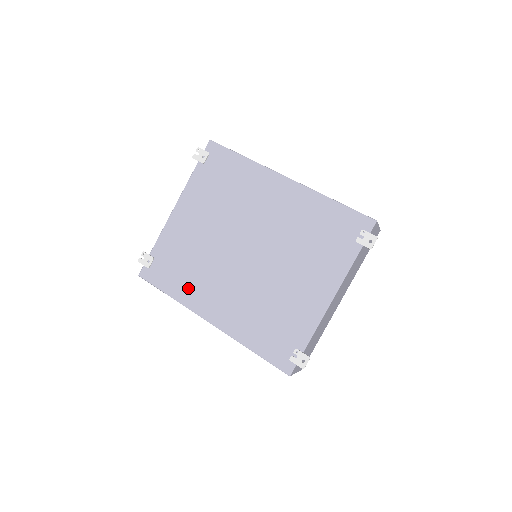
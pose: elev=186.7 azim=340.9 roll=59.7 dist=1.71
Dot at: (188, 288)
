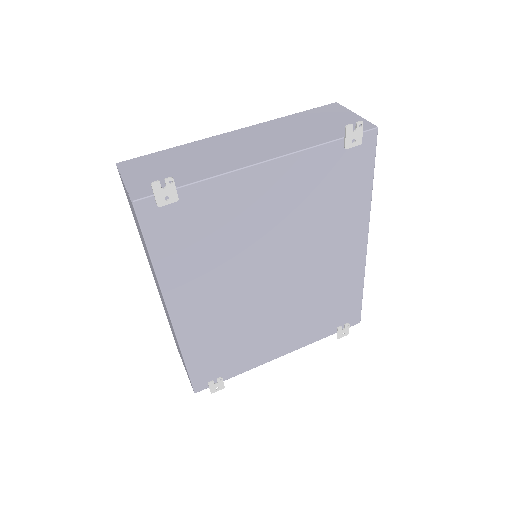
Dot at: (184, 269)
